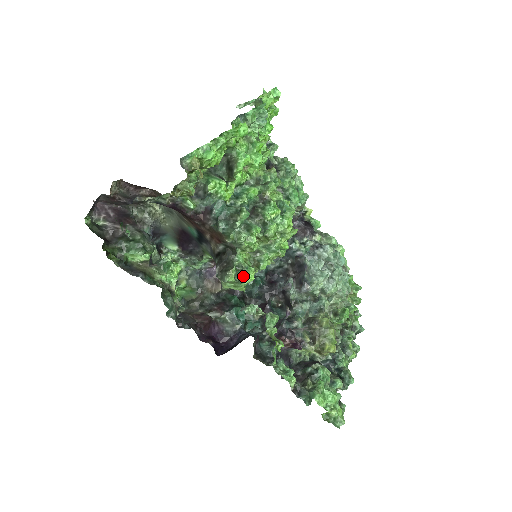
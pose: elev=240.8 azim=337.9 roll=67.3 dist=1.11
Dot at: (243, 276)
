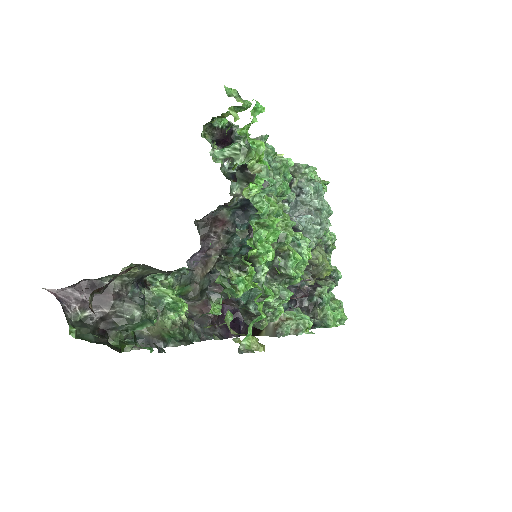
Dot at: (274, 317)
